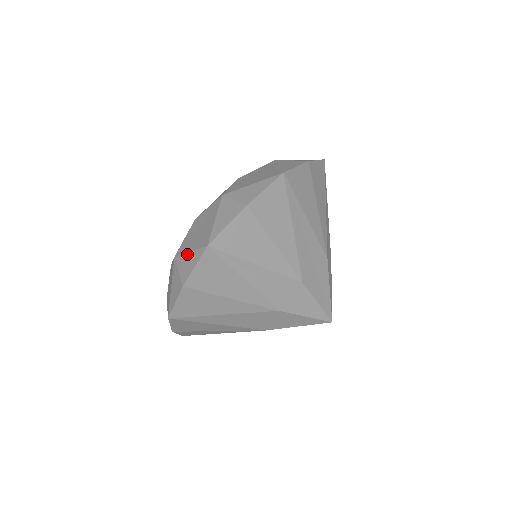
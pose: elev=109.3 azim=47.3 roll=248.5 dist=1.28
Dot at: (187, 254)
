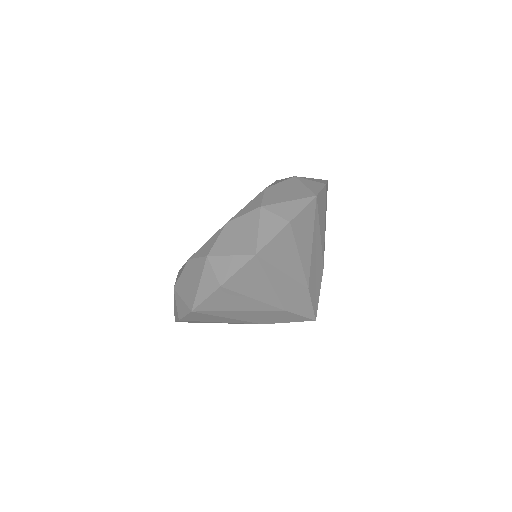
Dot at: (226, 257)
